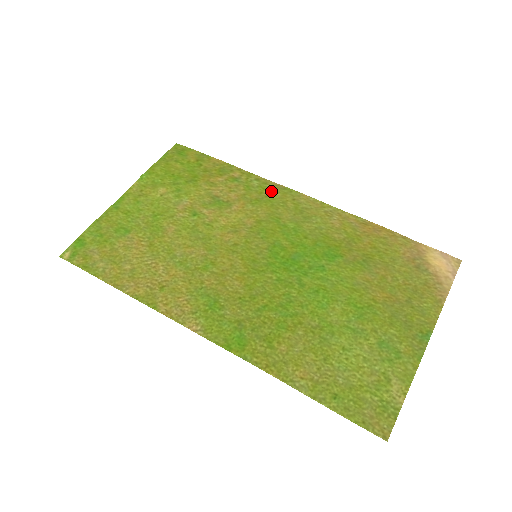
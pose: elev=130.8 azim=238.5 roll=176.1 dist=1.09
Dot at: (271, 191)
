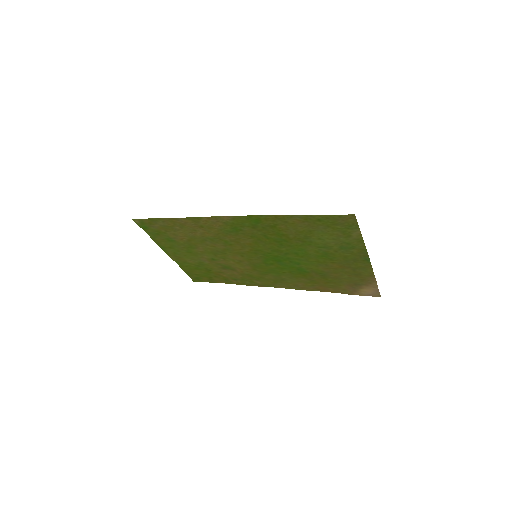
Dot at: (258, 282)
